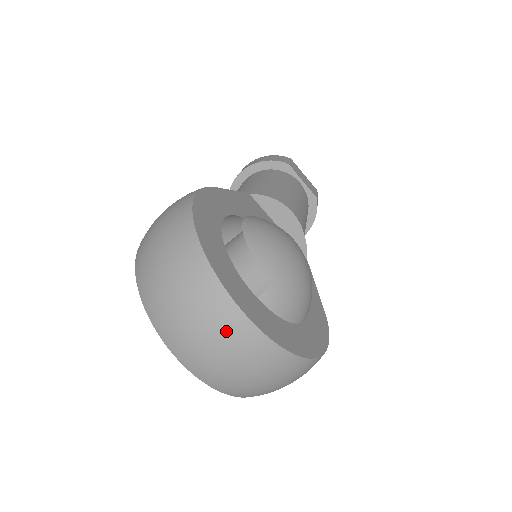
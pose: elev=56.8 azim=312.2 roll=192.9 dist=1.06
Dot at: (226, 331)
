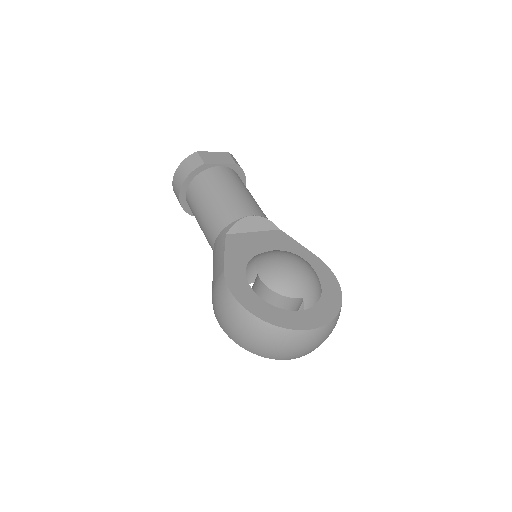
Dot at: (309, 340)
